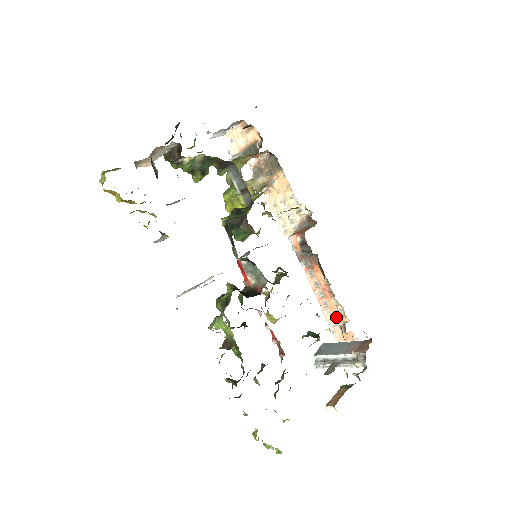
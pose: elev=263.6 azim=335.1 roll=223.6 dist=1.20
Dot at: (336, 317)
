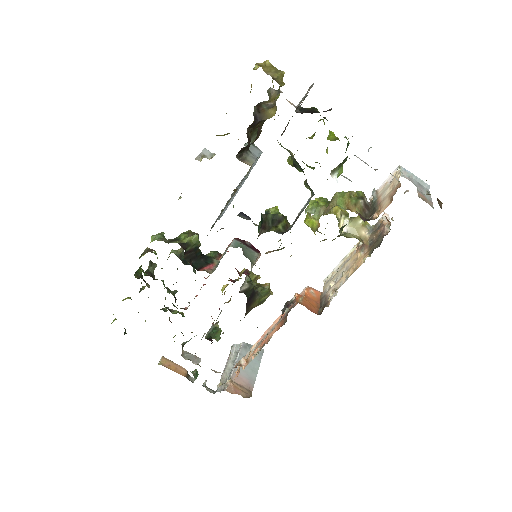
Dot at: (250, 356)
